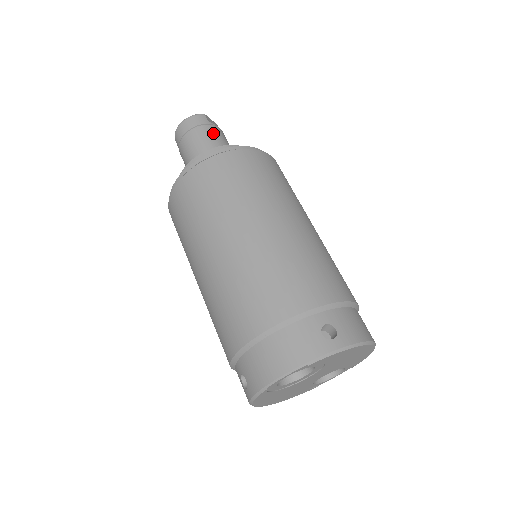
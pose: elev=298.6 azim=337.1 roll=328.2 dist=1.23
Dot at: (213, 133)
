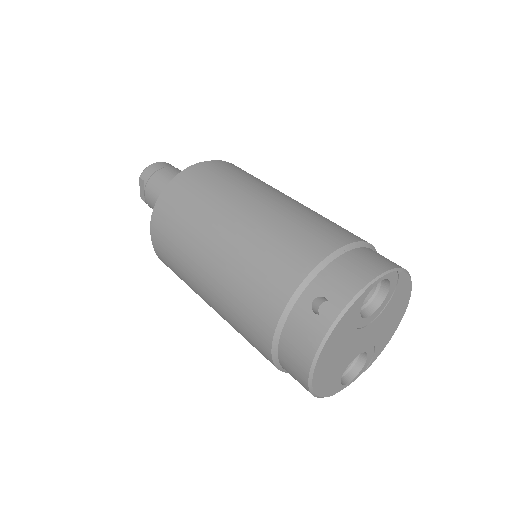
Dot at: occluded
